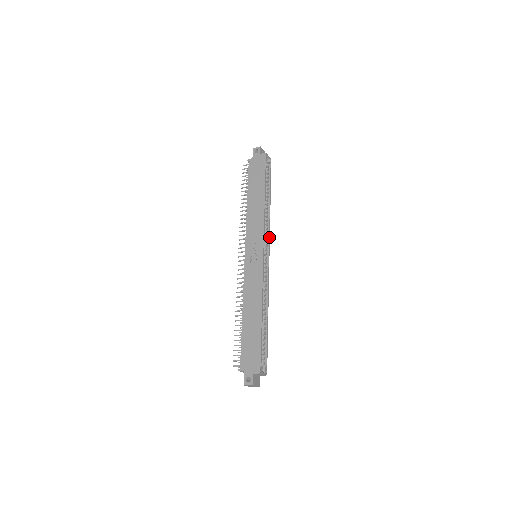
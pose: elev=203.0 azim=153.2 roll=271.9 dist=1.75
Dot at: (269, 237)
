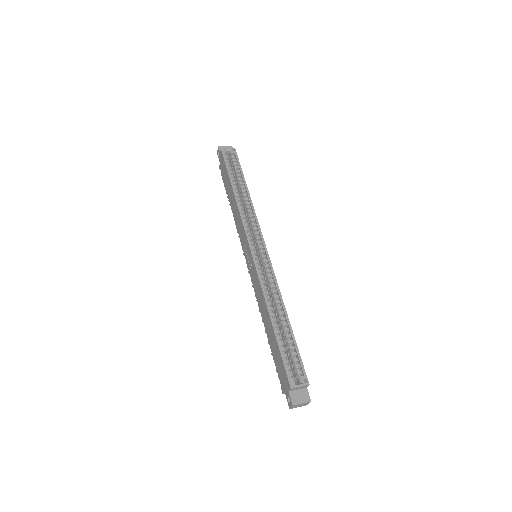
Dot at: (258, 227)
